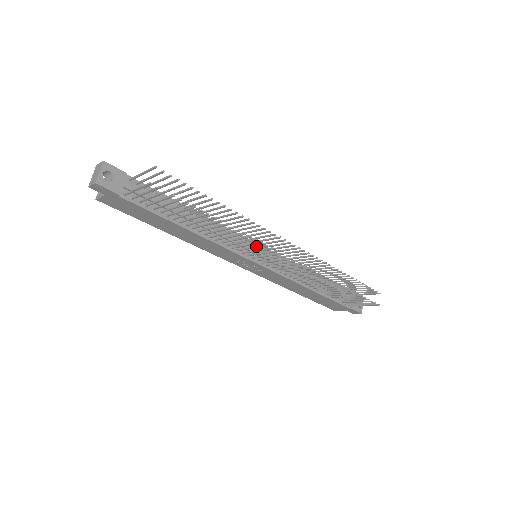
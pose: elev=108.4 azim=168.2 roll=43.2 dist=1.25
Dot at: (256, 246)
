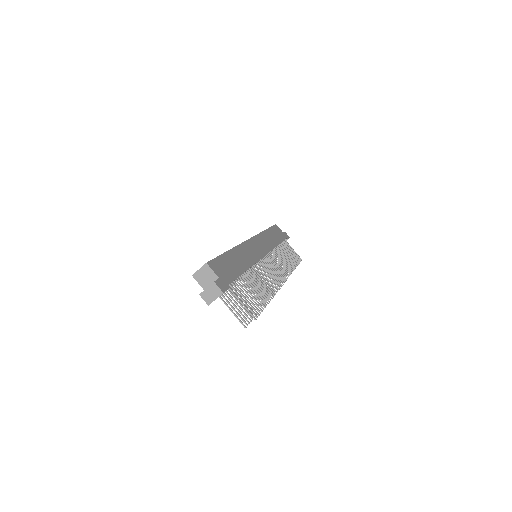
Dot at: (265, 286)
